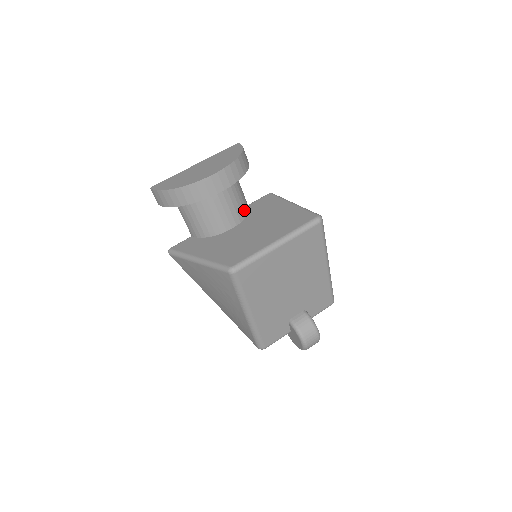
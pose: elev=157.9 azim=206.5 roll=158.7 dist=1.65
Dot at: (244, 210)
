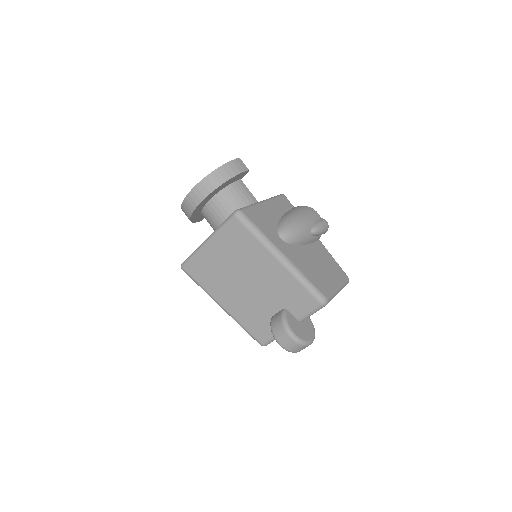
Dot at: occluded
